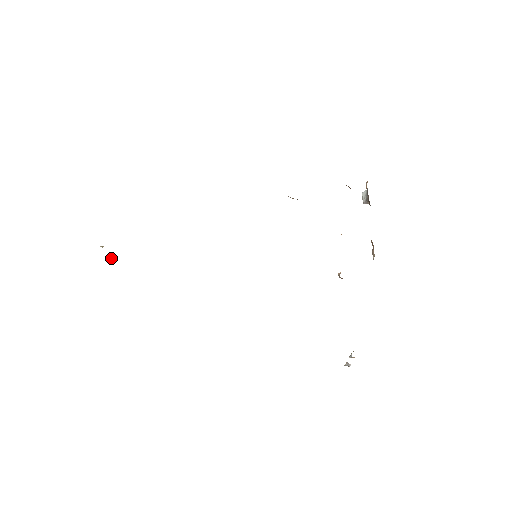
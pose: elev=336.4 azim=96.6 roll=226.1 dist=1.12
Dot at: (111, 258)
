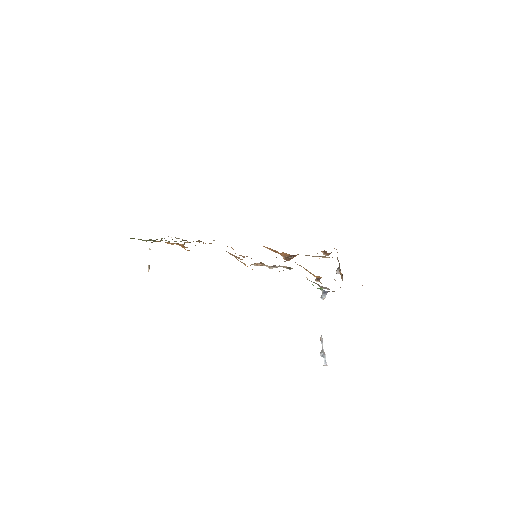
Dot at: (149, 266)
